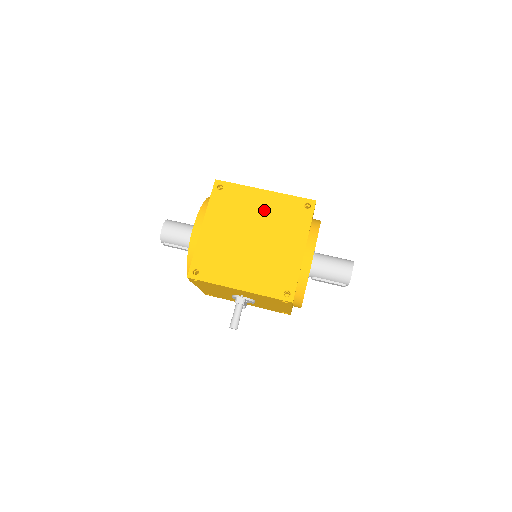
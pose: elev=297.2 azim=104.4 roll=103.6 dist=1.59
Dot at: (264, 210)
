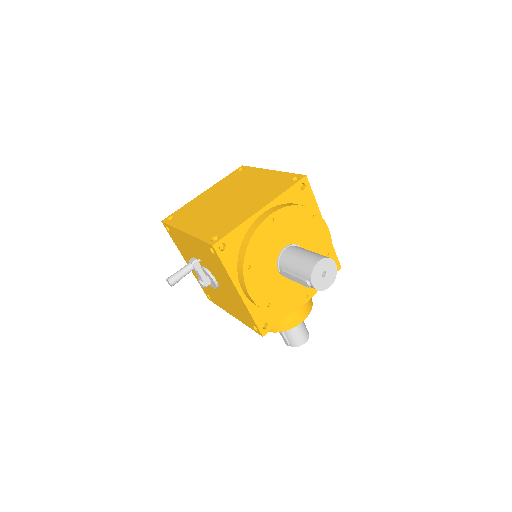
Dot at: (257, 182)
